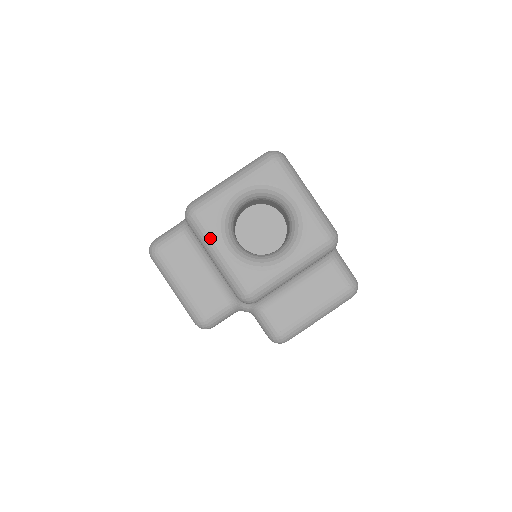
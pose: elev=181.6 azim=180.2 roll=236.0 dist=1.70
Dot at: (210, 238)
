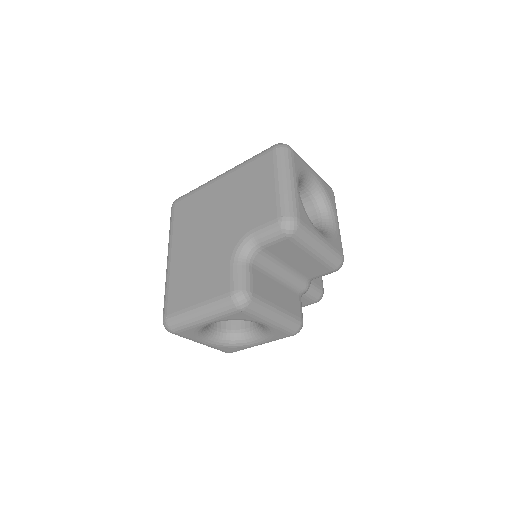
Dot at: (314, 234)
